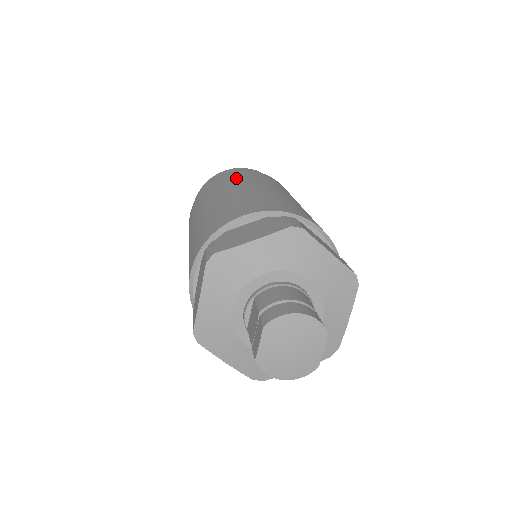
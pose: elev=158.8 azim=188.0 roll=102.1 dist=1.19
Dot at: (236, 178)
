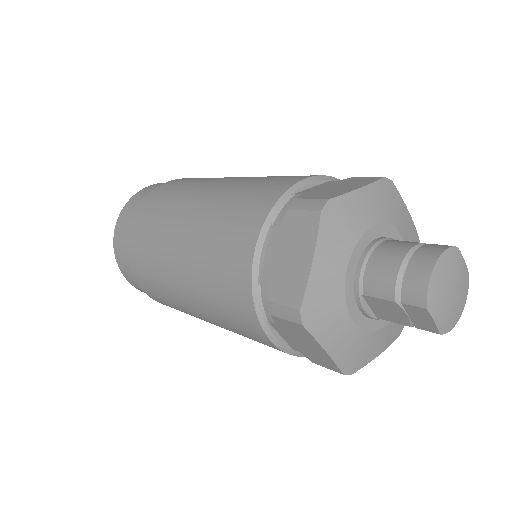
Dot at: (152, 224)
